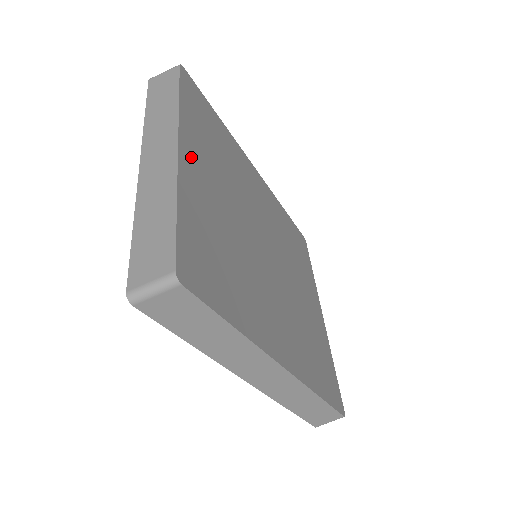
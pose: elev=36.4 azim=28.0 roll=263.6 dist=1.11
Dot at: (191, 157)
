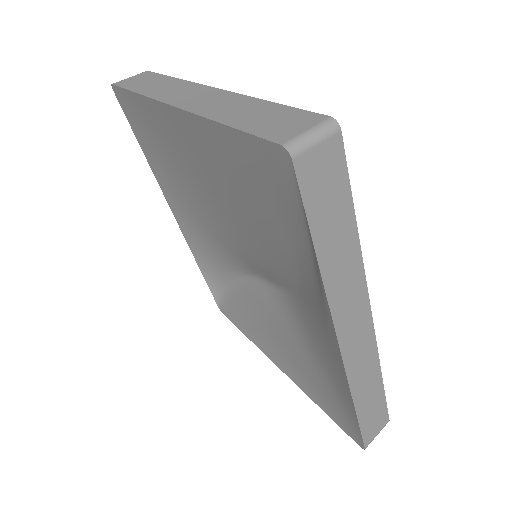
Dot at: occluded
